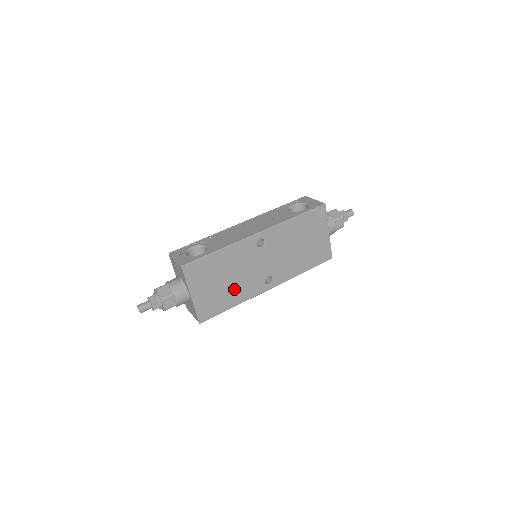
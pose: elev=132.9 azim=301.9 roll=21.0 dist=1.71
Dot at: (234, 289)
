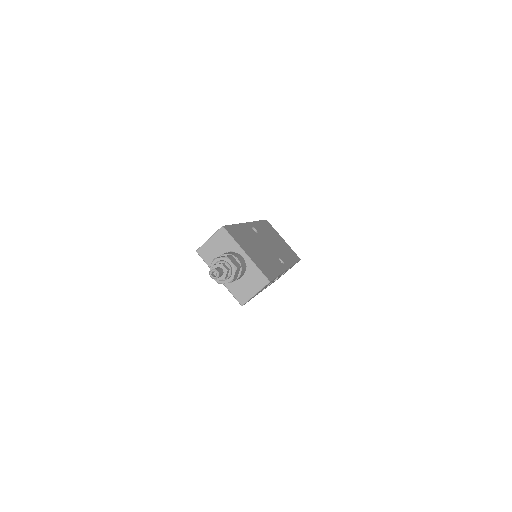
Dot at: (267, 260)
